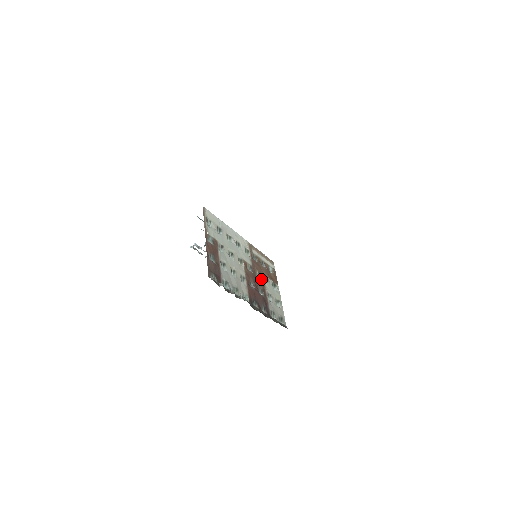
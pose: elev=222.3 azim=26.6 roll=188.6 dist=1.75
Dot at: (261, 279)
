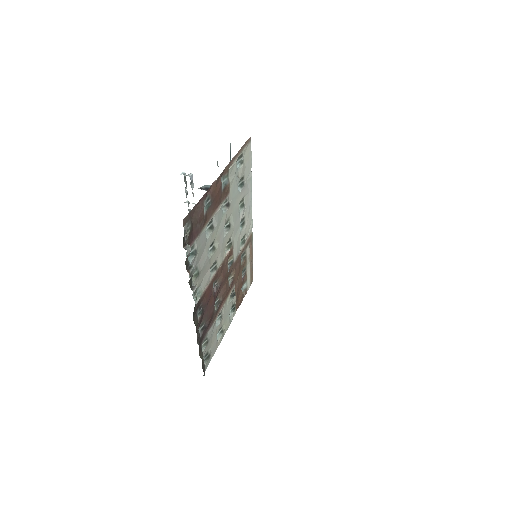
Dot at: (229, 288)
